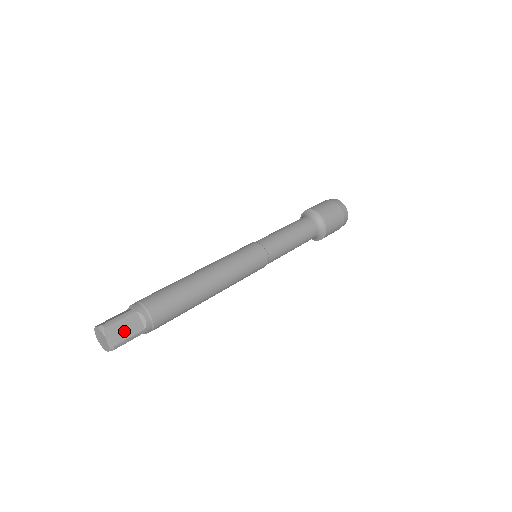
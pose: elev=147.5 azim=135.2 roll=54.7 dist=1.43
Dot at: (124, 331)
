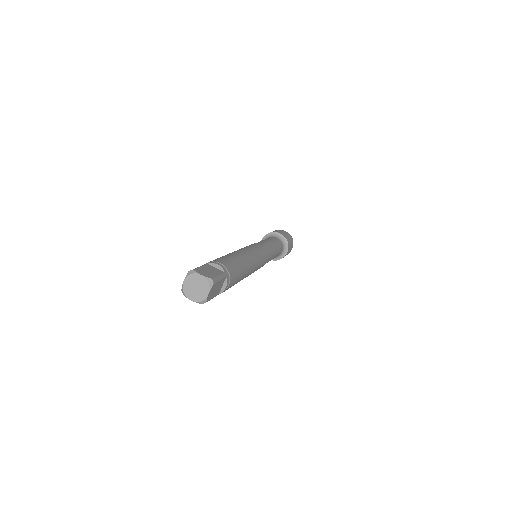
Dot at: (210, 272)
